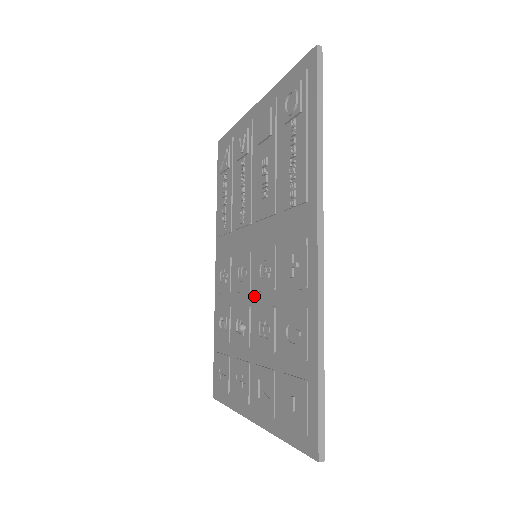
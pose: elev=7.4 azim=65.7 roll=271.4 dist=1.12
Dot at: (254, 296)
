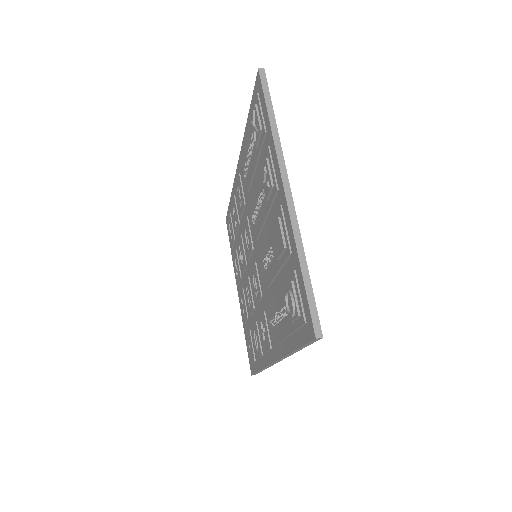
Dot at: (249, 269)
